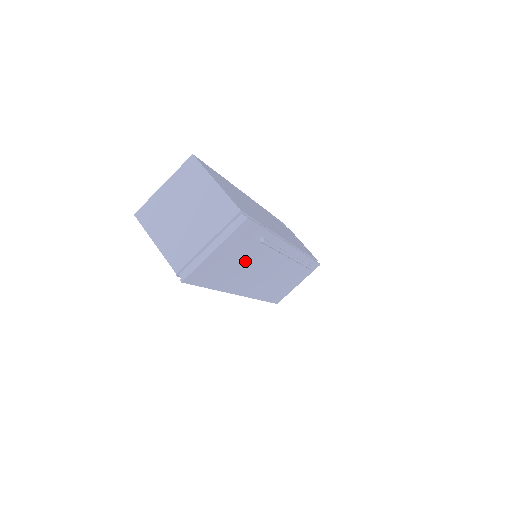
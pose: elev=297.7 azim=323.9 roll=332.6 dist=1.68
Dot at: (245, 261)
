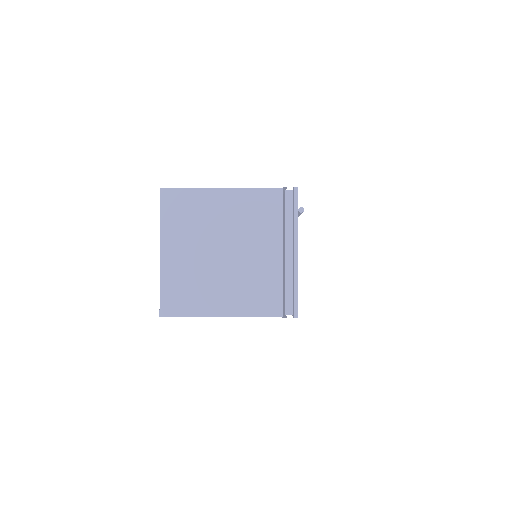
Dot at: occluded
